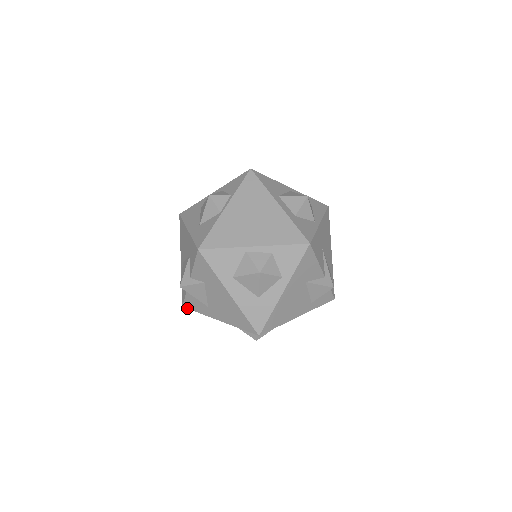
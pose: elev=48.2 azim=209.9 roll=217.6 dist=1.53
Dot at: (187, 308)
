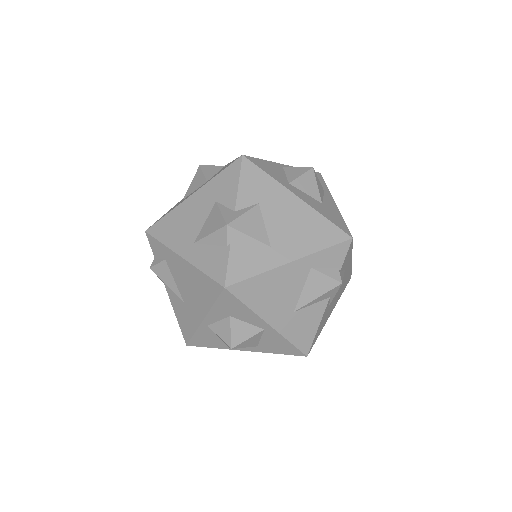
Dot at: (234, 283)
